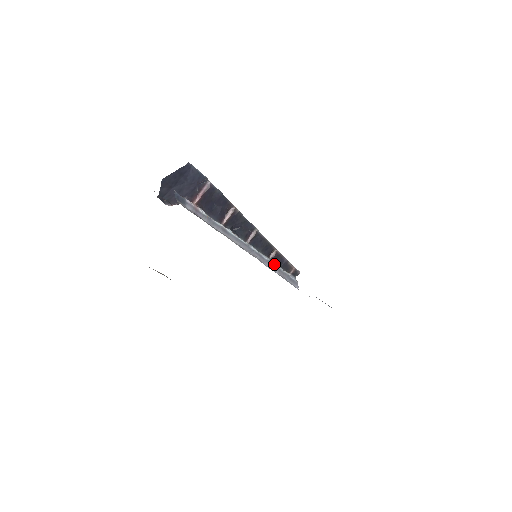
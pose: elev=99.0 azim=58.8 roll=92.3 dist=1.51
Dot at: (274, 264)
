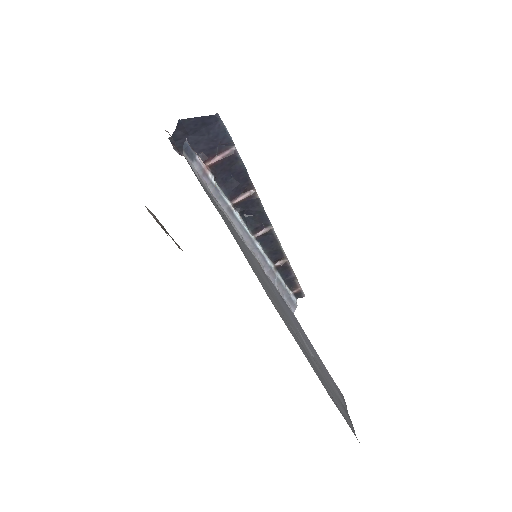
Dot at: (277, 274)
